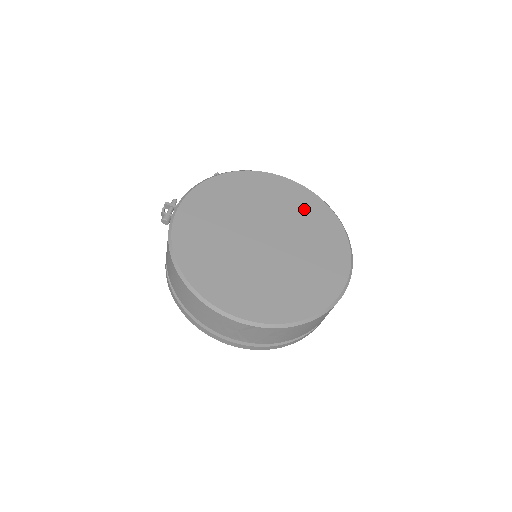
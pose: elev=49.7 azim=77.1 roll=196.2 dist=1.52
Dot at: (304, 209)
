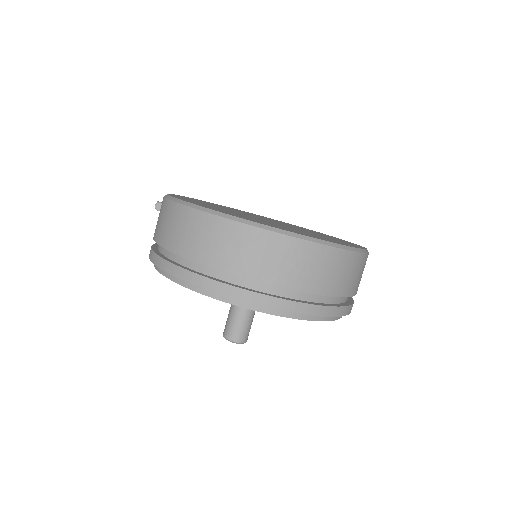
Dot at: occluded
